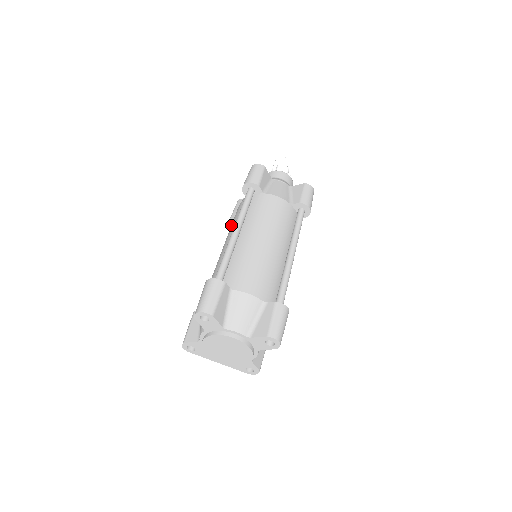
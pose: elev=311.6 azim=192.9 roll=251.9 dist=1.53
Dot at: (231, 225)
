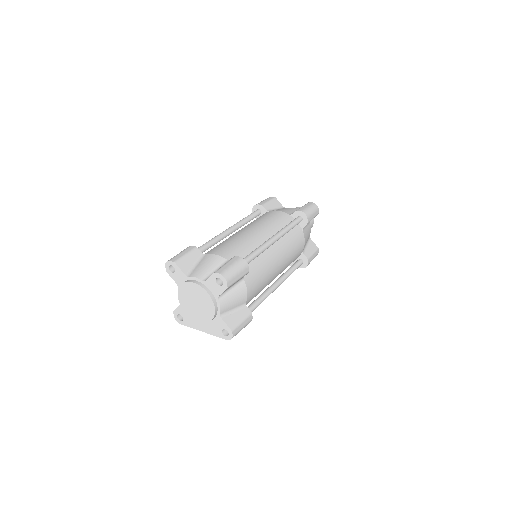
Dot at: occluded
